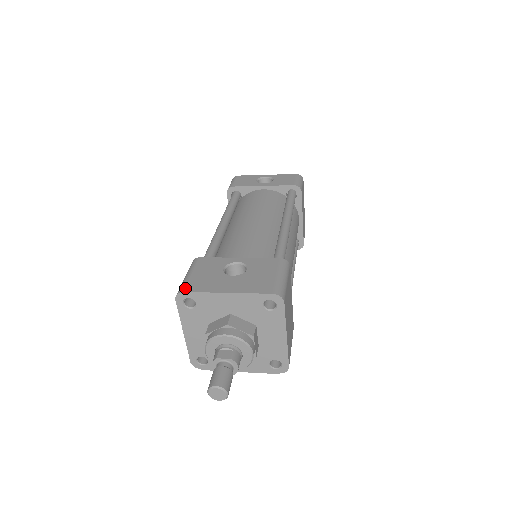
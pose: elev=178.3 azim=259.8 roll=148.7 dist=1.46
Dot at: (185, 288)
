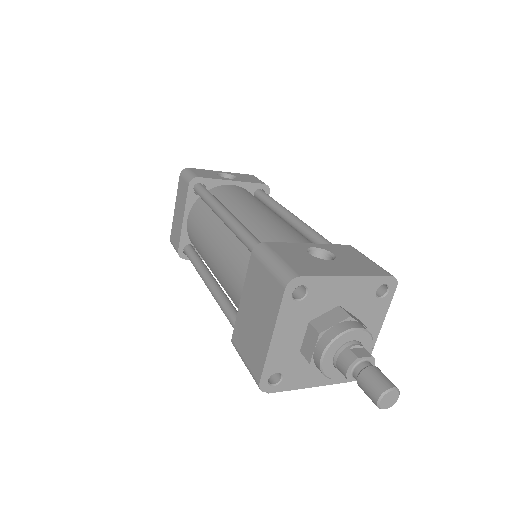
Dot at: (297, 272)
